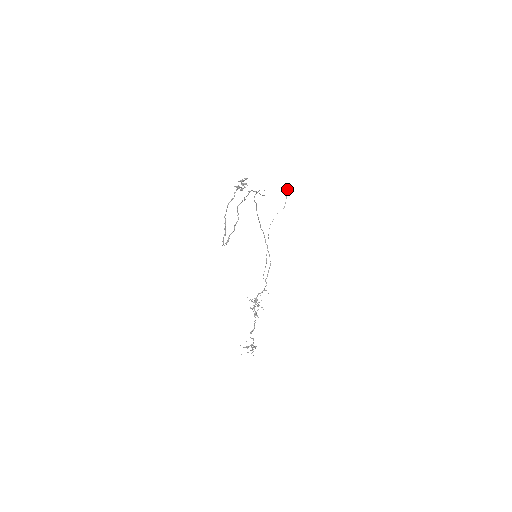
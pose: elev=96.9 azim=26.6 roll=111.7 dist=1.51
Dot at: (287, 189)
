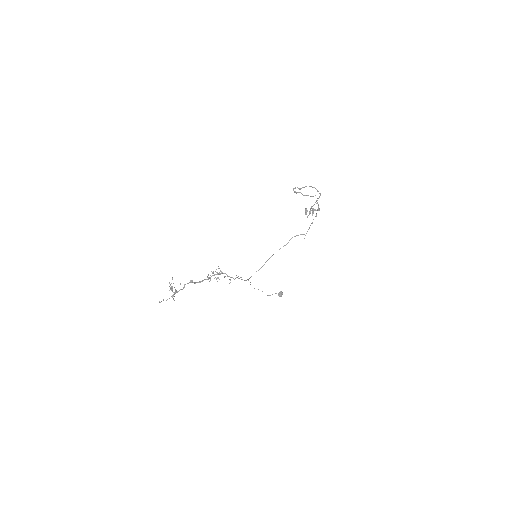
Dot at: (281, 291)
